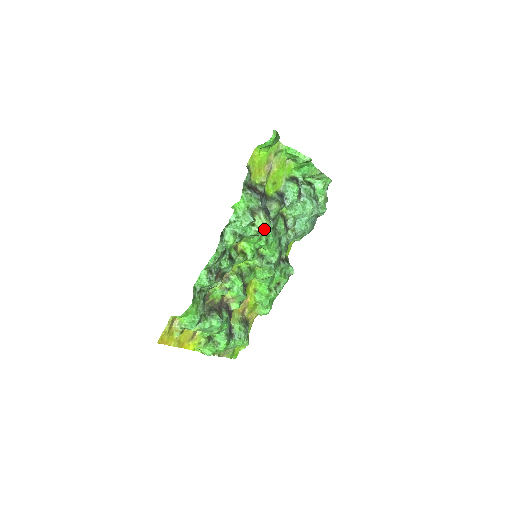
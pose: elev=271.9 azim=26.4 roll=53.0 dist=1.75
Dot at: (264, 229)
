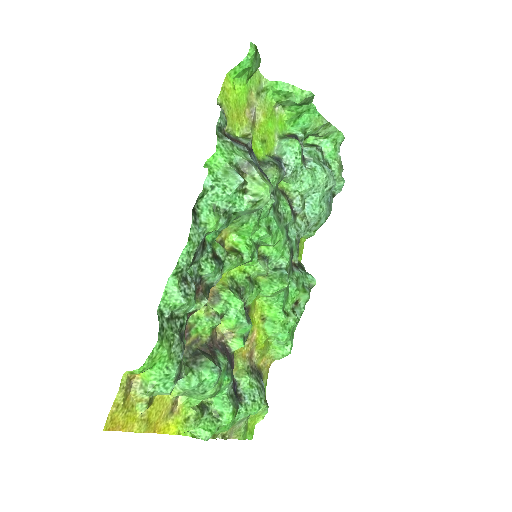
Dot at: (264, 194)
